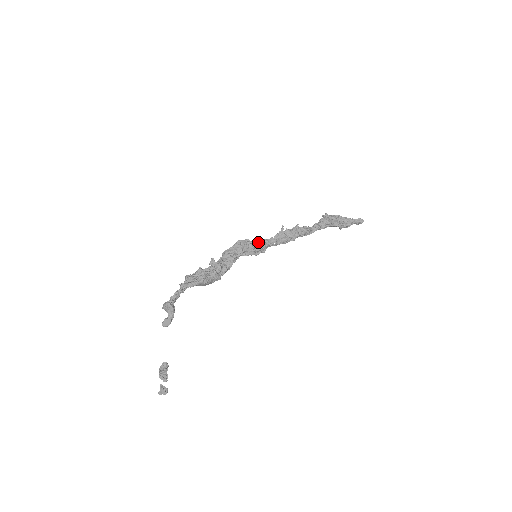
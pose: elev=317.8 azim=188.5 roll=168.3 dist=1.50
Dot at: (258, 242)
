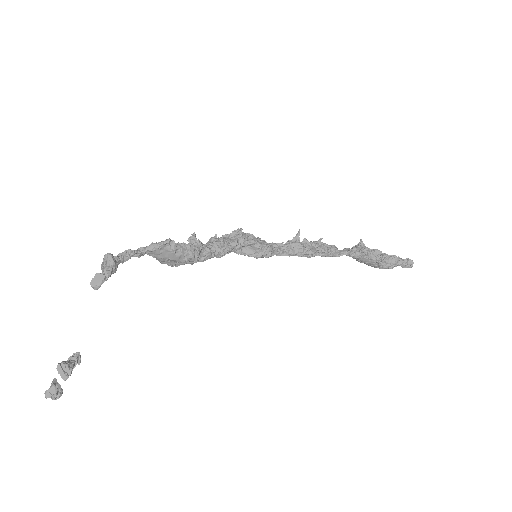
Dot at: (262, 241)
